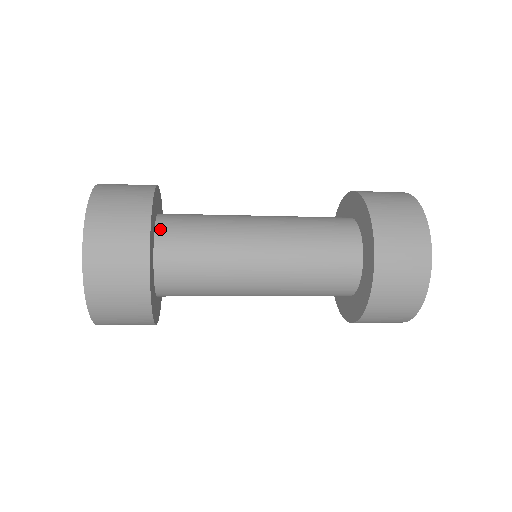
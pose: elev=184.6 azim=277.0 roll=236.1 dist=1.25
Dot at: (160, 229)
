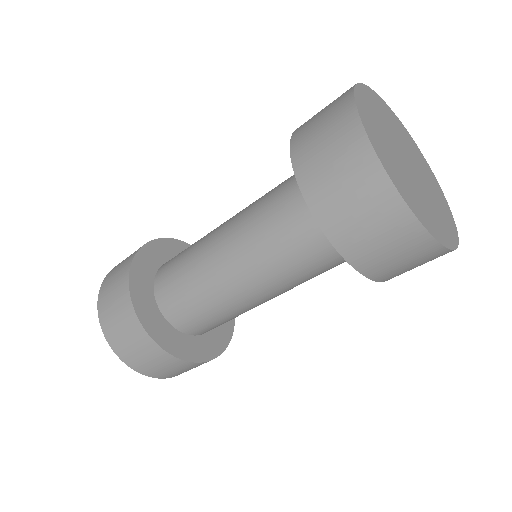
Dot at: (166, 262)
